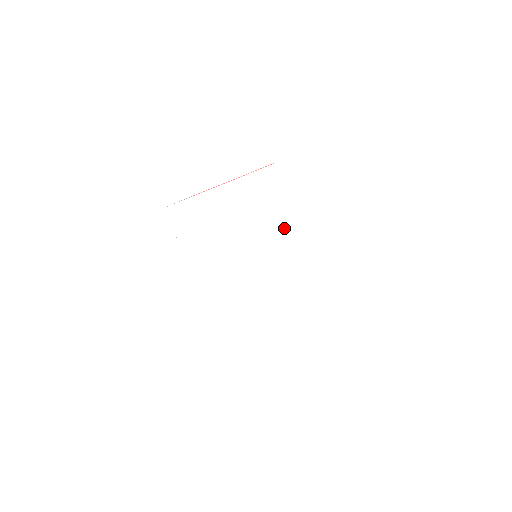
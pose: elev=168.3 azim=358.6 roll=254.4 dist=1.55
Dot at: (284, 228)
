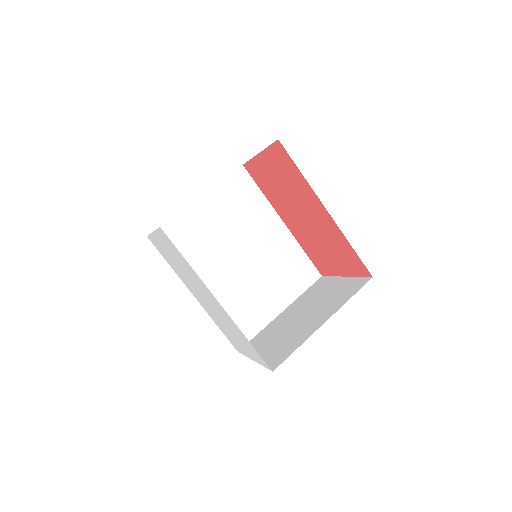
Dot at: (196, 278)
